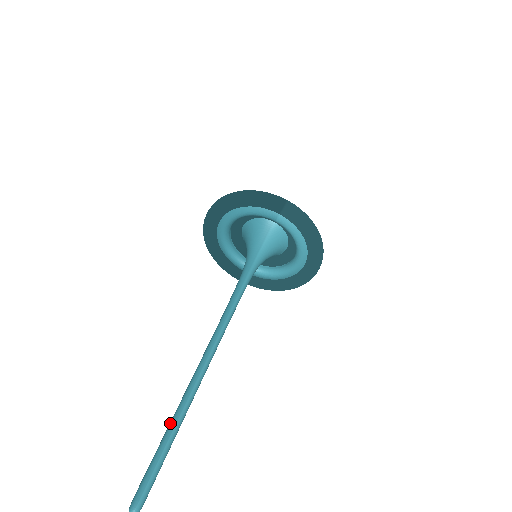
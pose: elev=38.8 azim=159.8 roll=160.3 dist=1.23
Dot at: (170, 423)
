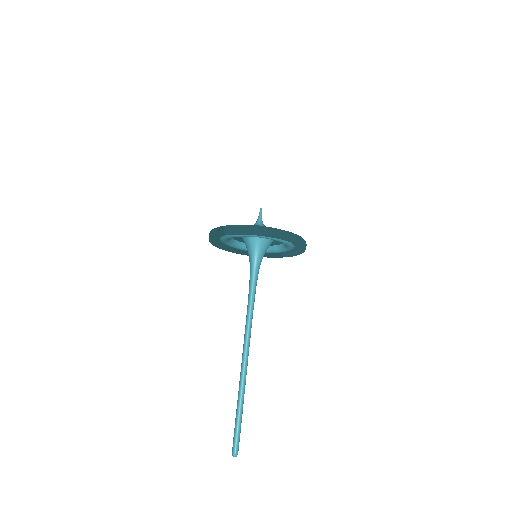
Dot at: (237, 403)
